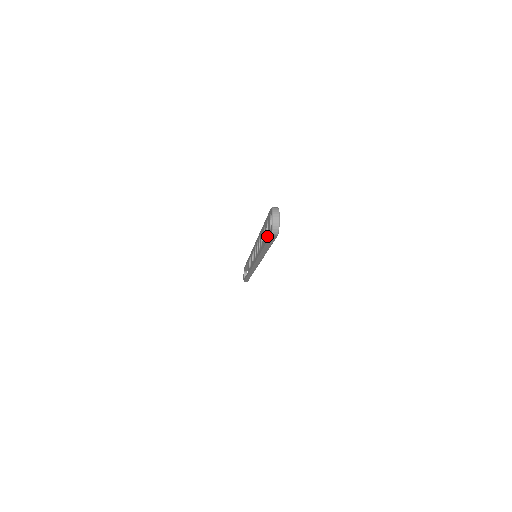
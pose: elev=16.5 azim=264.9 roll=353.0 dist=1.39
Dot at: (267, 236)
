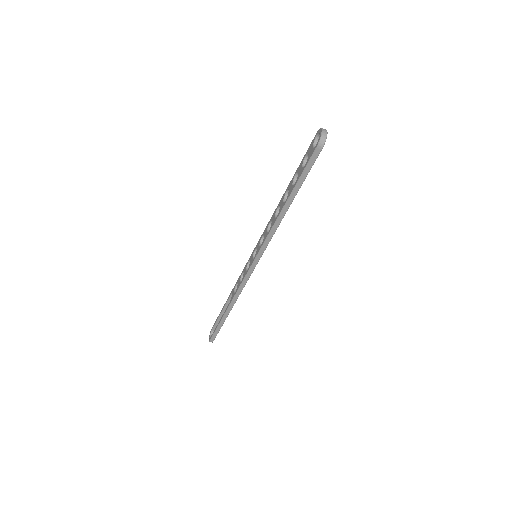
Dot at: occluded
